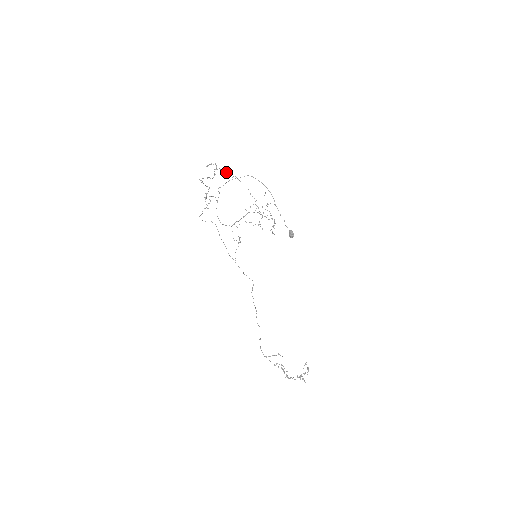
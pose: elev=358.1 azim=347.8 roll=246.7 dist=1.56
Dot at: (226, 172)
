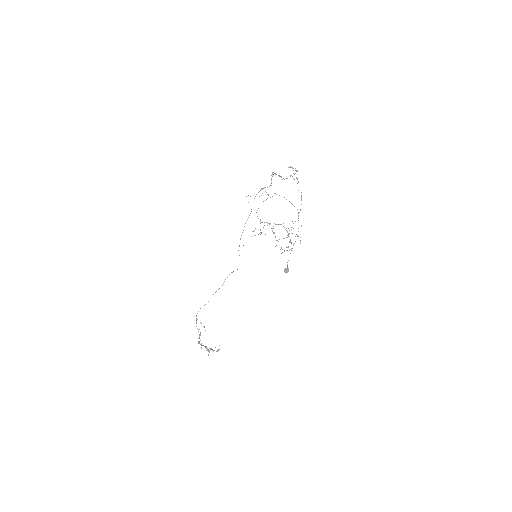
Dot at: occluded
